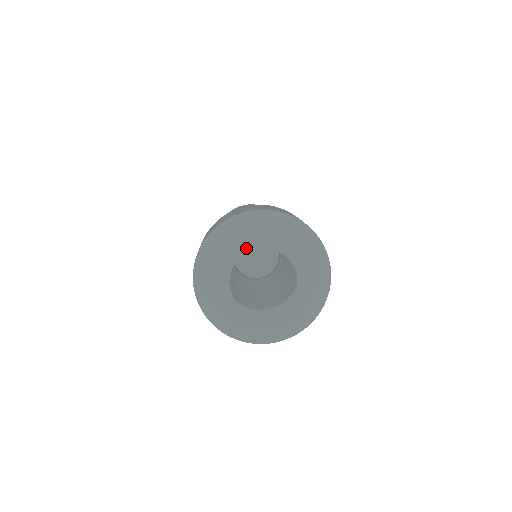
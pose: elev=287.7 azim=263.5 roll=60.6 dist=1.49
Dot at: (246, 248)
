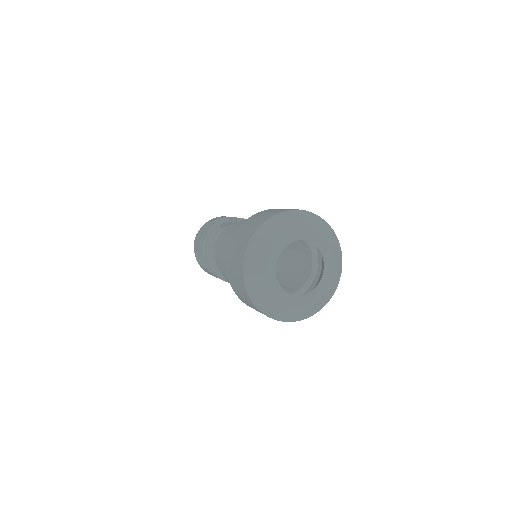
Dot at: (283, 245)
